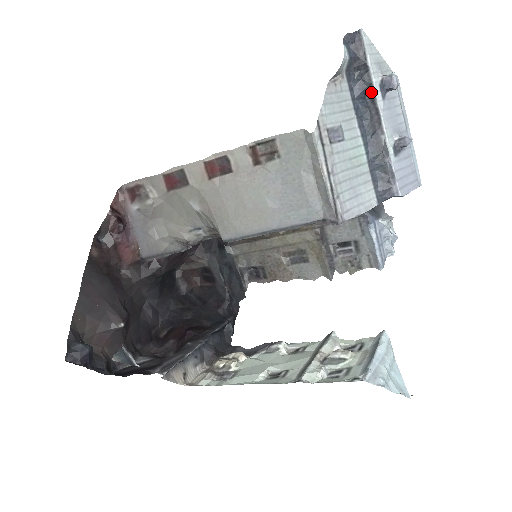
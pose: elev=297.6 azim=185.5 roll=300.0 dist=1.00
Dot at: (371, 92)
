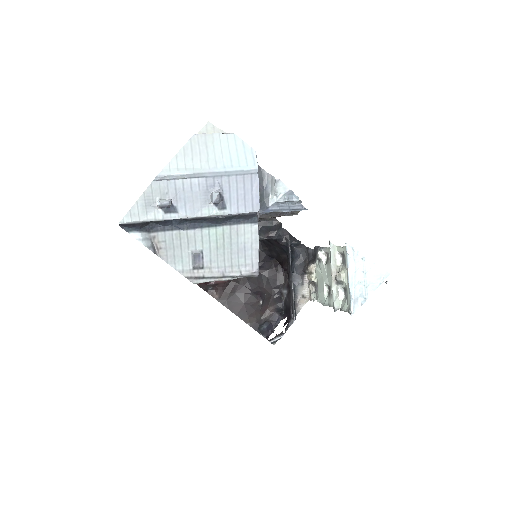
Dot at: (170, 219)
